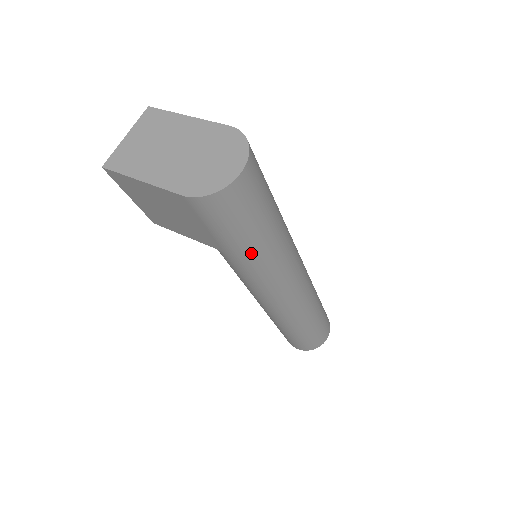
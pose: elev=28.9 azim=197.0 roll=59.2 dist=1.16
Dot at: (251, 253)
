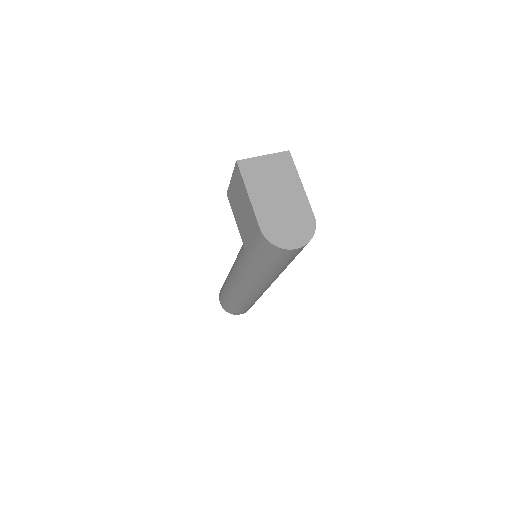
Dot at: (258, 268)
